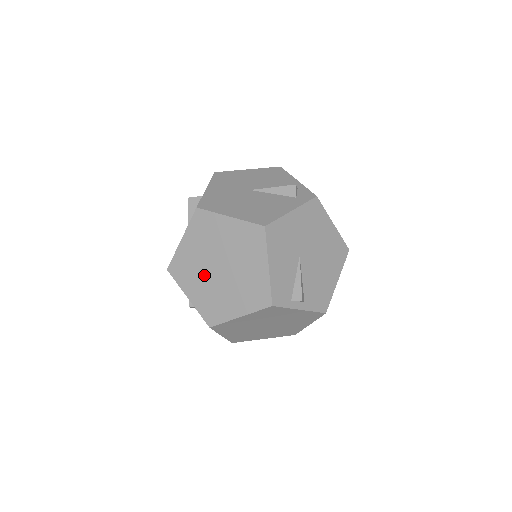
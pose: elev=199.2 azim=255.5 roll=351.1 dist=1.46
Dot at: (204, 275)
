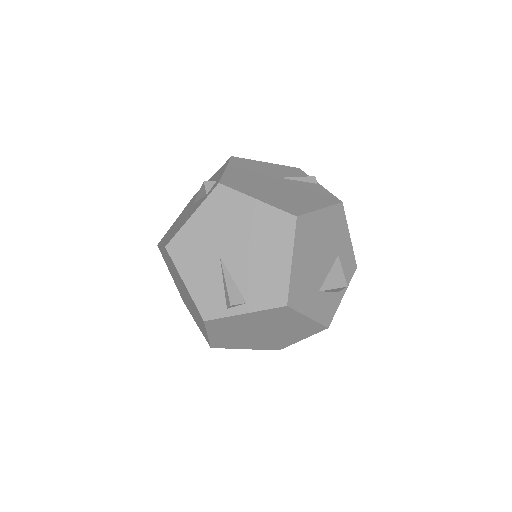
Dot at: (186, 301)
